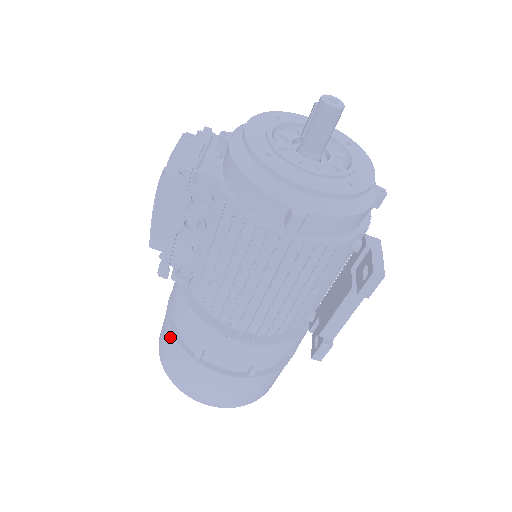
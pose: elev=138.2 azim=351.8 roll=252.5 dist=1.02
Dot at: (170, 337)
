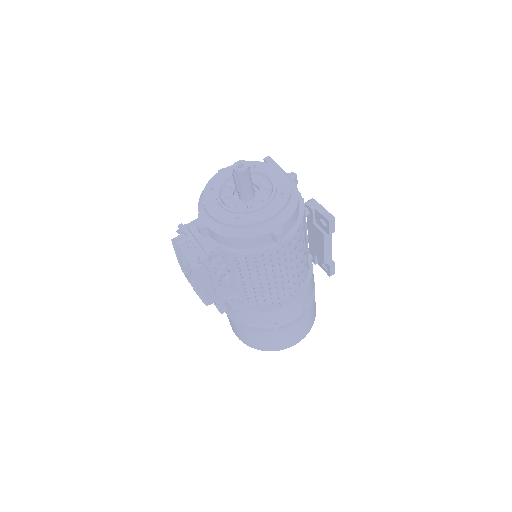
Dot at: (250, 333)
